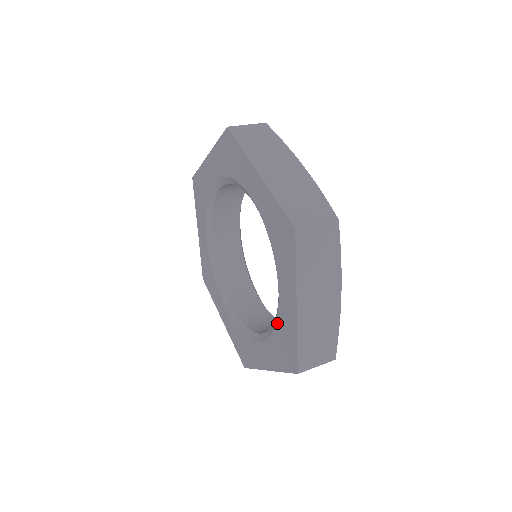
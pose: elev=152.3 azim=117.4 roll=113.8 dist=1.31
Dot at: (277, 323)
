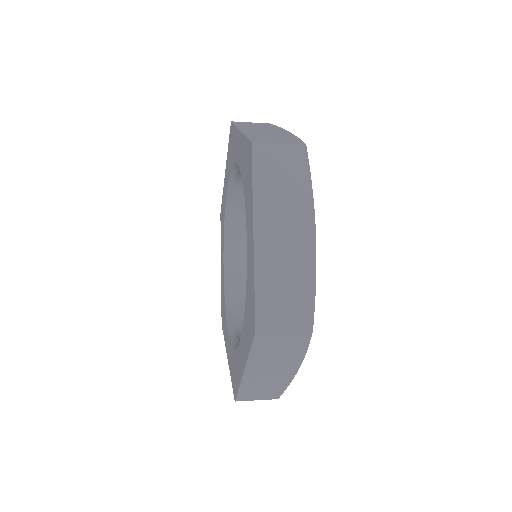
Dot at: (246, 285)
